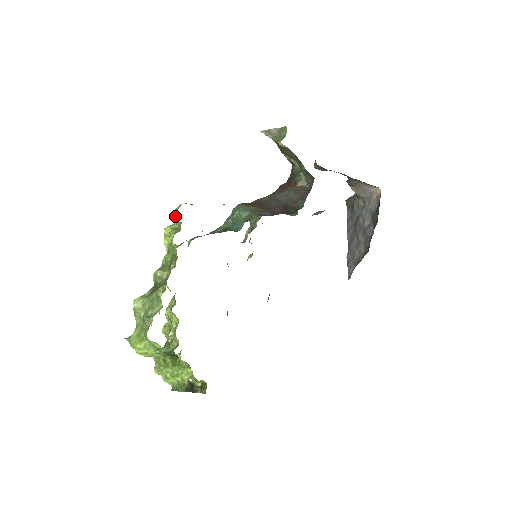
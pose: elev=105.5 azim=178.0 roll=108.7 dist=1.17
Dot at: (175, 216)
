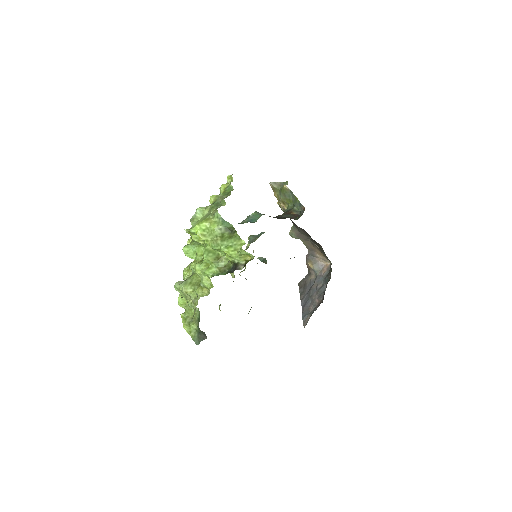
Dot at: occluded
